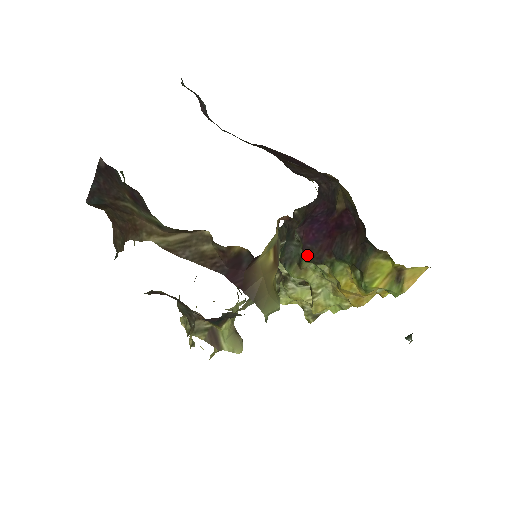
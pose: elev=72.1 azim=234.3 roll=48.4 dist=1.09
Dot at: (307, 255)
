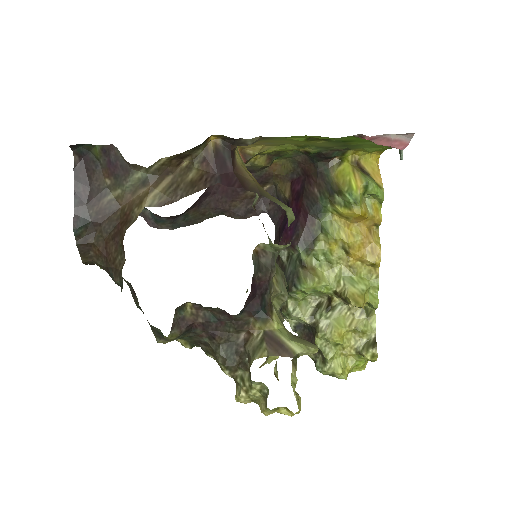
Dot at: (299, 245)
